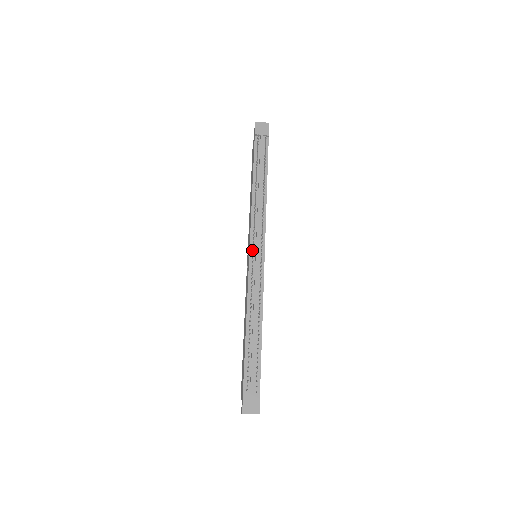
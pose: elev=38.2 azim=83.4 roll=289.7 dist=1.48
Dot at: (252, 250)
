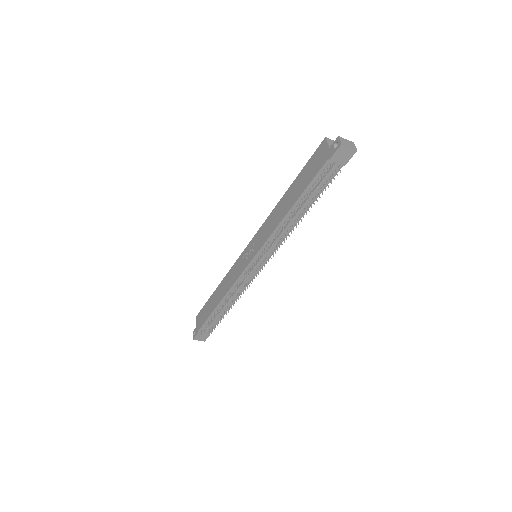
Dot at: (254, 259)
